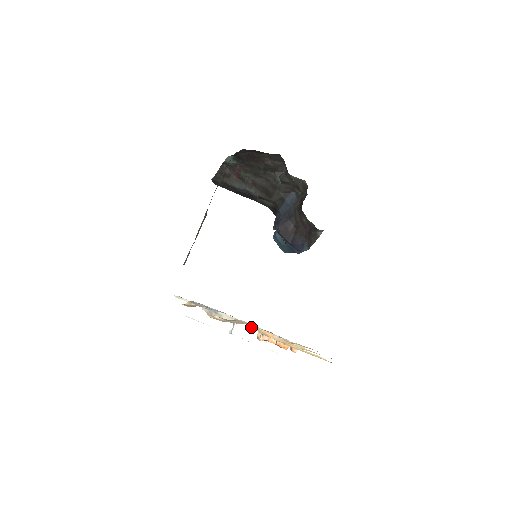
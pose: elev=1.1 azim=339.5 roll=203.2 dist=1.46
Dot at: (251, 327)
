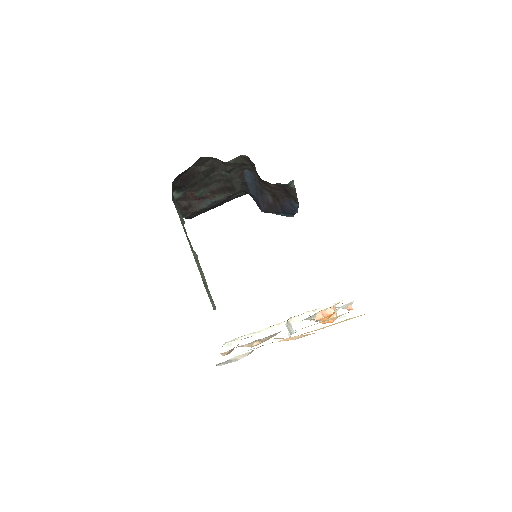
Dot at: (305, 314)
